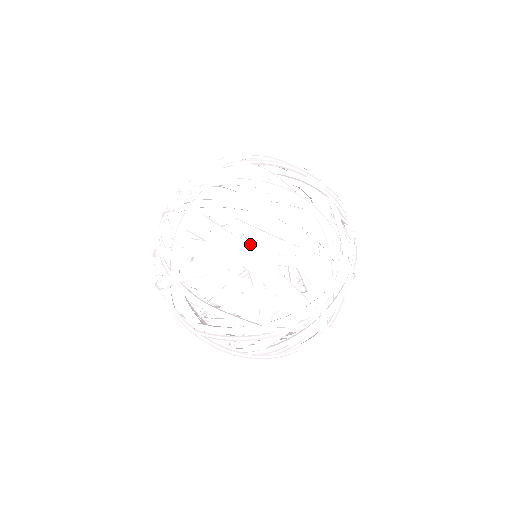
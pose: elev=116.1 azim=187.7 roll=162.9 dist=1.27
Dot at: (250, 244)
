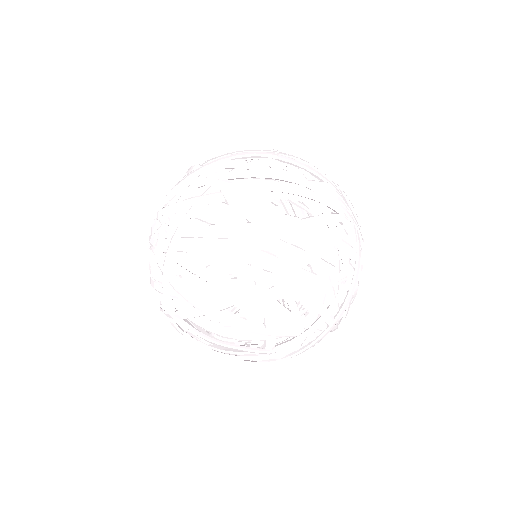
Dot at: (239, 282)
